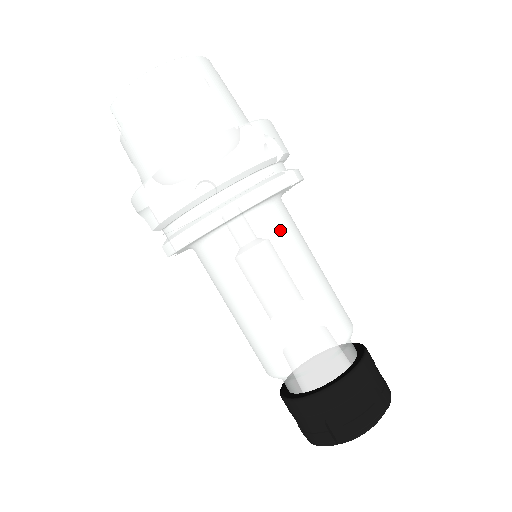
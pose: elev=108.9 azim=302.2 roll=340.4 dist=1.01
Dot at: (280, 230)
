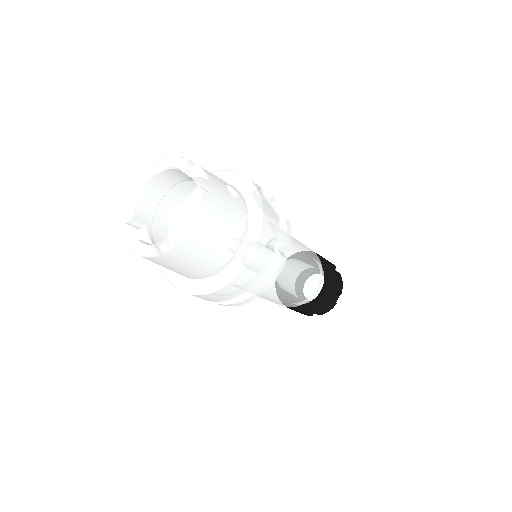
Dot at: occluded
